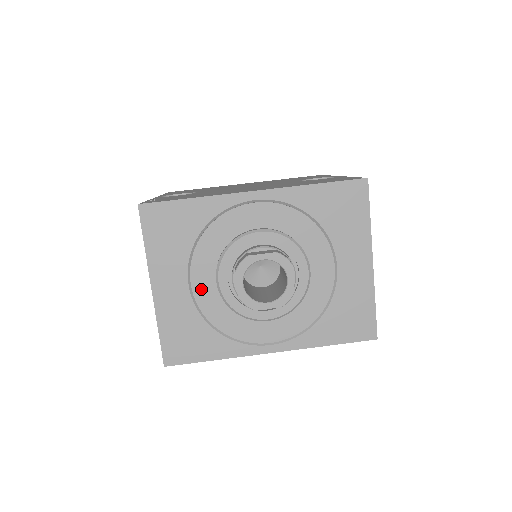
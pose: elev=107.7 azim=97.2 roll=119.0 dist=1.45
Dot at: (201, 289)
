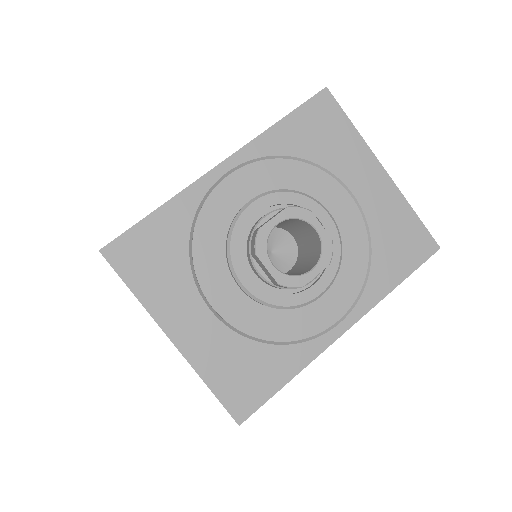
Dot at: (227, 306)
